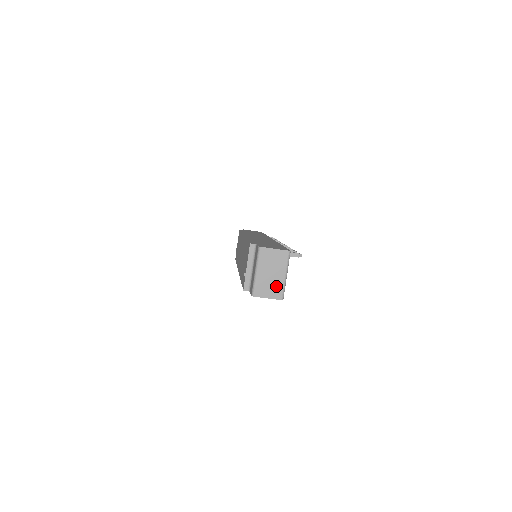
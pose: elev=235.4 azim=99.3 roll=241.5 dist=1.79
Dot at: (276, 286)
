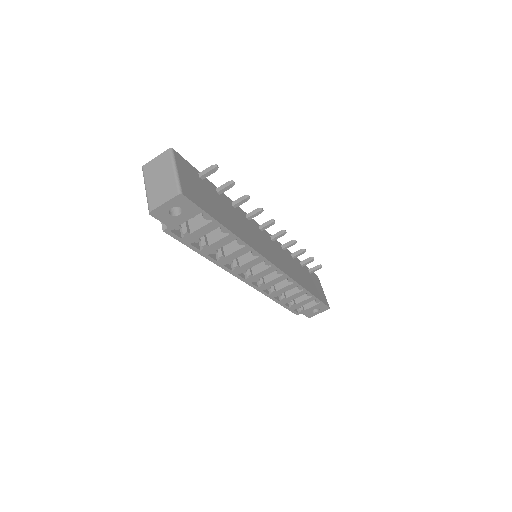
Dot at: (168, 186)
